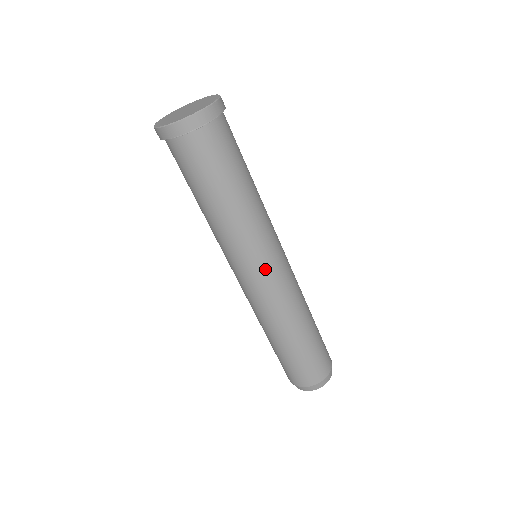
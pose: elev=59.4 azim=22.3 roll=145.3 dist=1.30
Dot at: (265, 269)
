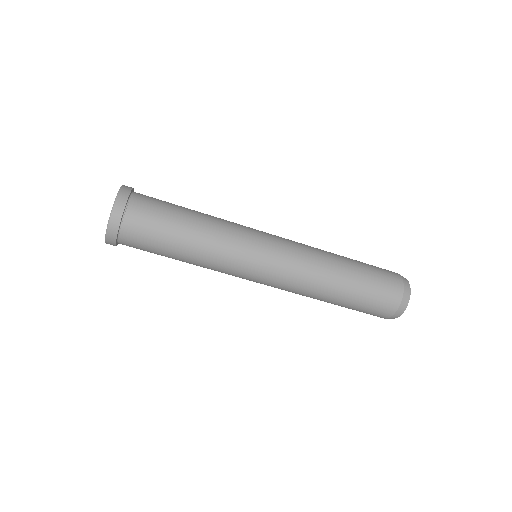
Dot at: (265, 250)
